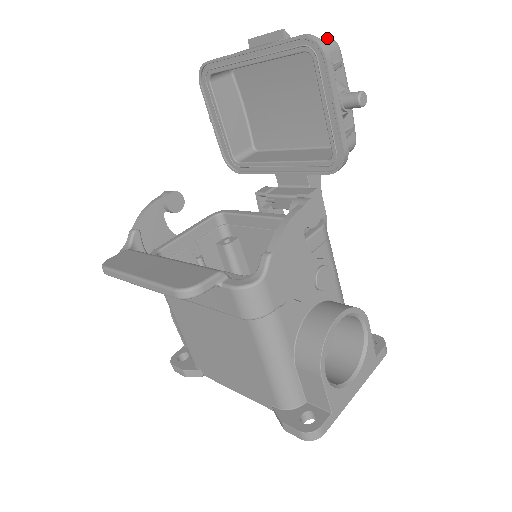
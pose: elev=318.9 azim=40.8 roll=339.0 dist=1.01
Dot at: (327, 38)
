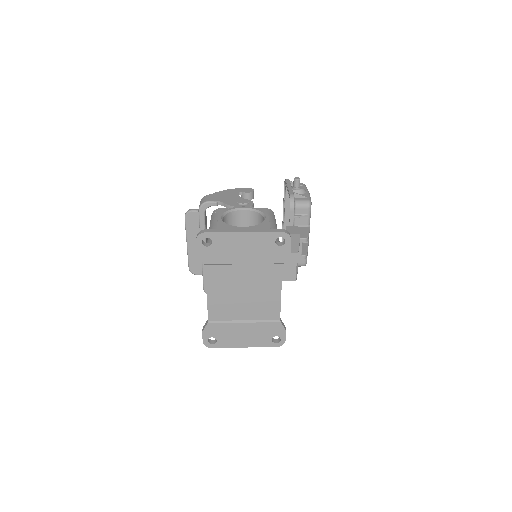
Dot at: occluded
